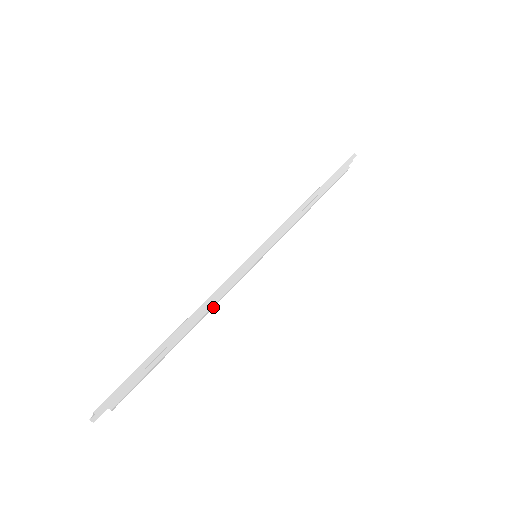
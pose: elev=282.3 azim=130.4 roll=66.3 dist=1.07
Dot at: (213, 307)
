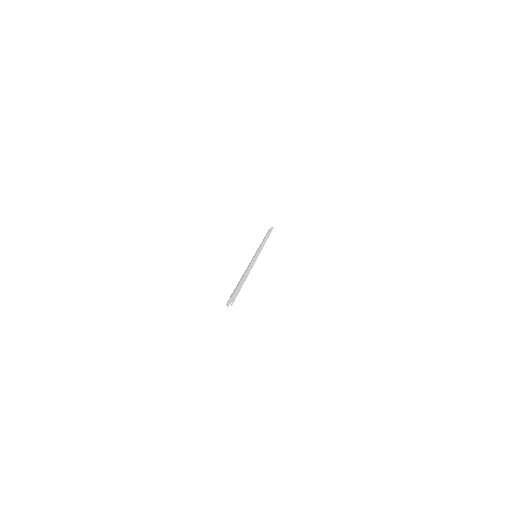
Dot at: occluded
